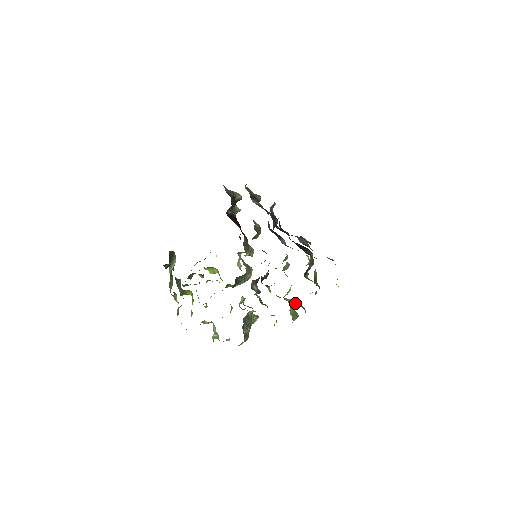
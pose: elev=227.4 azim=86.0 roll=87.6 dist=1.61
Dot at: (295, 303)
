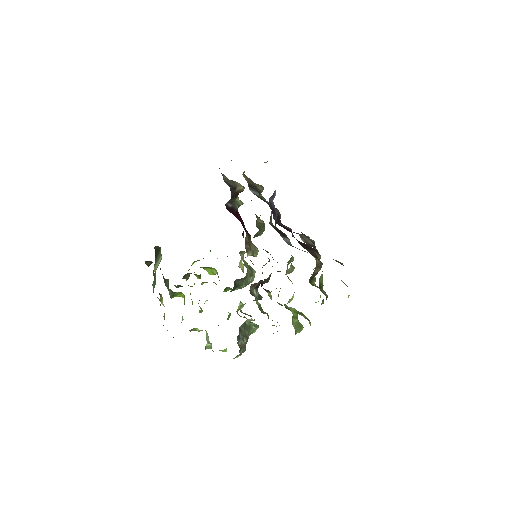
Dot at: (298, 313)
